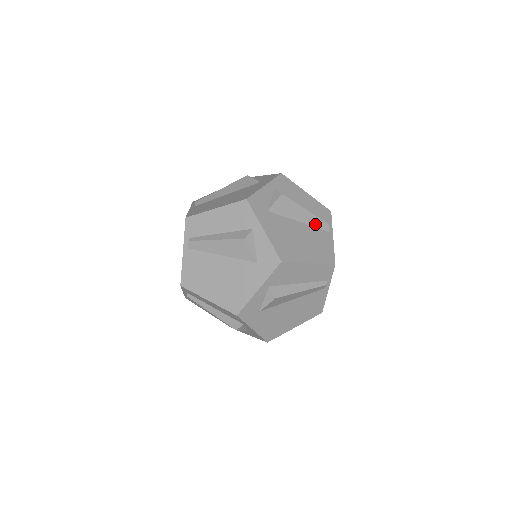
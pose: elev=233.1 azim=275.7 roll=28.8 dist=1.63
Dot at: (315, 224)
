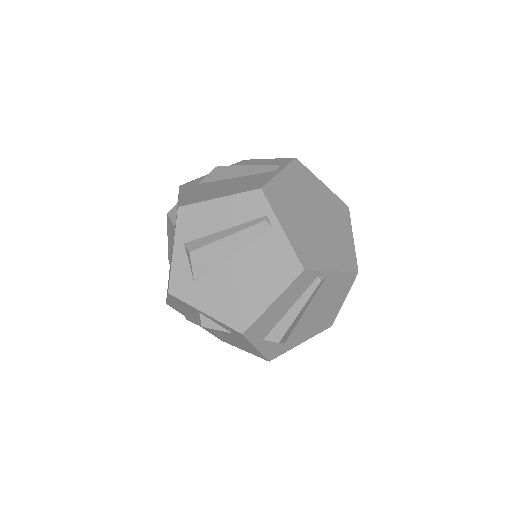
Dot at: (256, 172)
